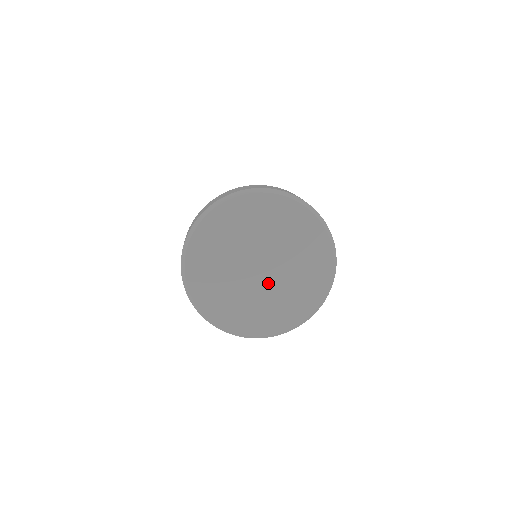
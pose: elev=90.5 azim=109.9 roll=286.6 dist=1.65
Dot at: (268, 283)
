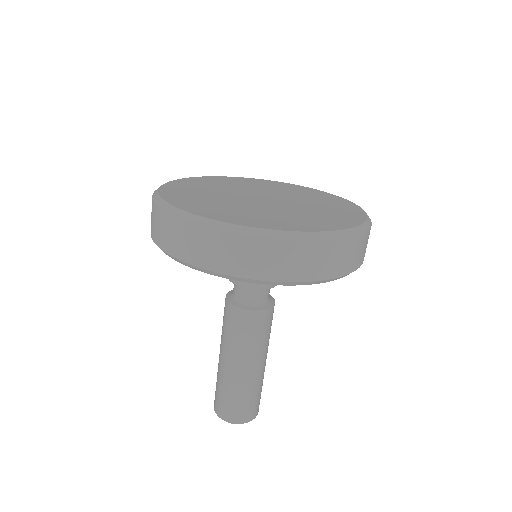
Dot at: (261, 205)
